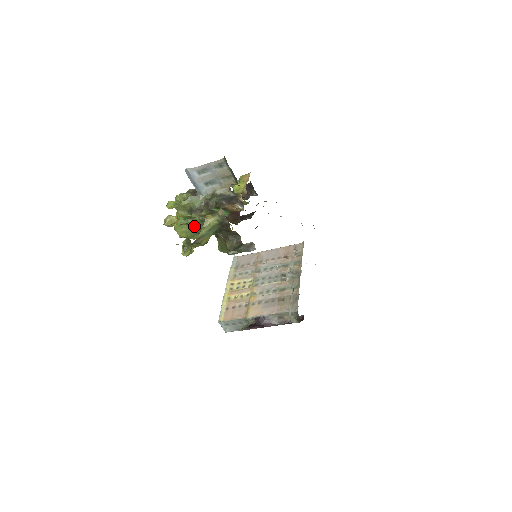
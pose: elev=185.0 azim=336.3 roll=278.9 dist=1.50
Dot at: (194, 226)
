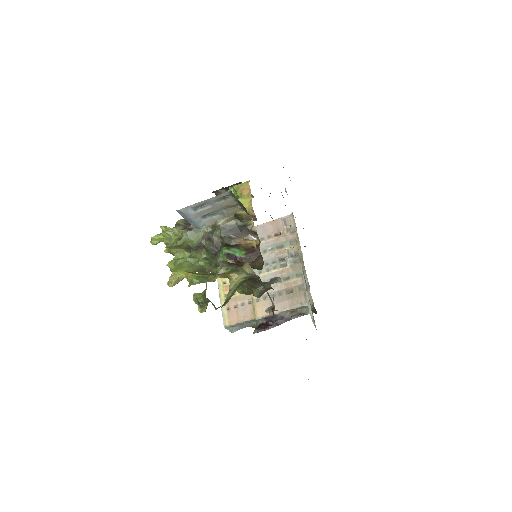
Dot at: (198, 267)
